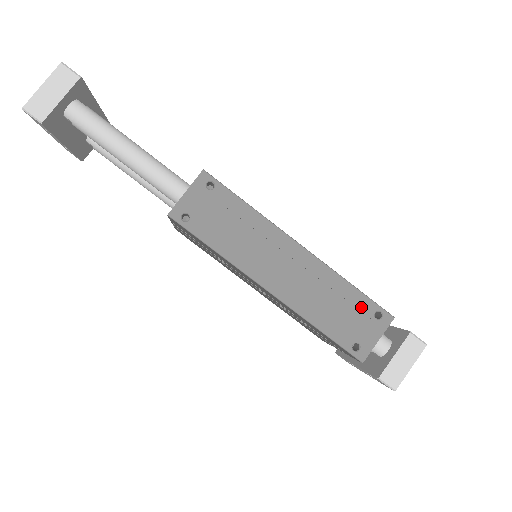
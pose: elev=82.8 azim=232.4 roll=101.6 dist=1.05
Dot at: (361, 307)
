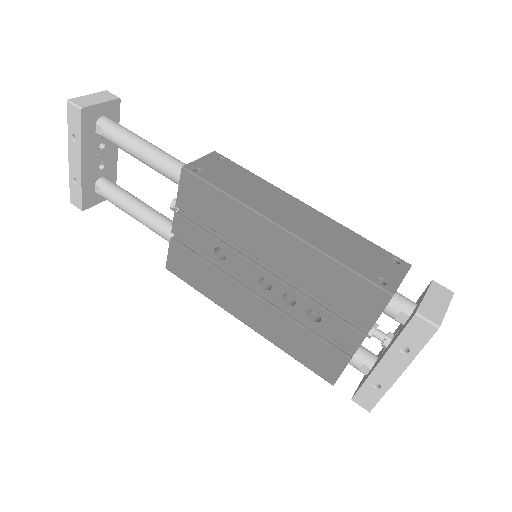
Dot at: (376, 252)
